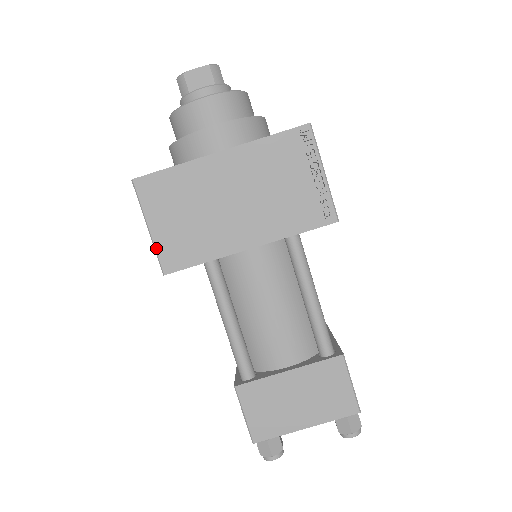
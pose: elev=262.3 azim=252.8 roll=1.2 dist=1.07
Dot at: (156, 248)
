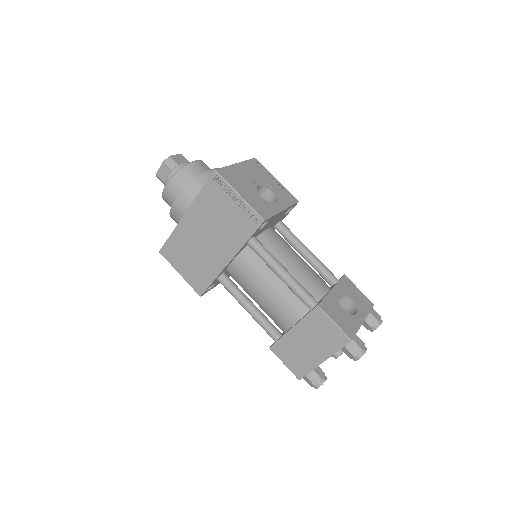
Dot at: (188, 283)
